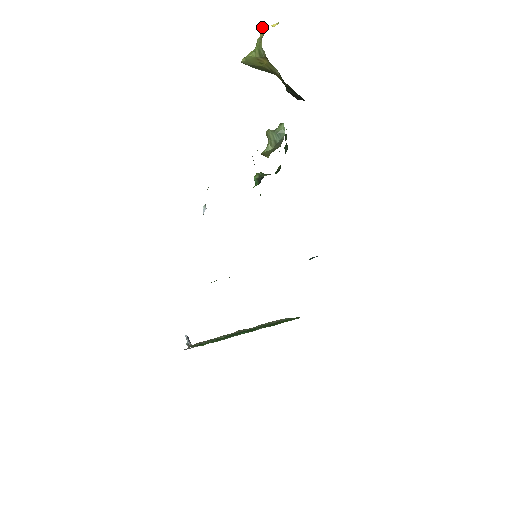
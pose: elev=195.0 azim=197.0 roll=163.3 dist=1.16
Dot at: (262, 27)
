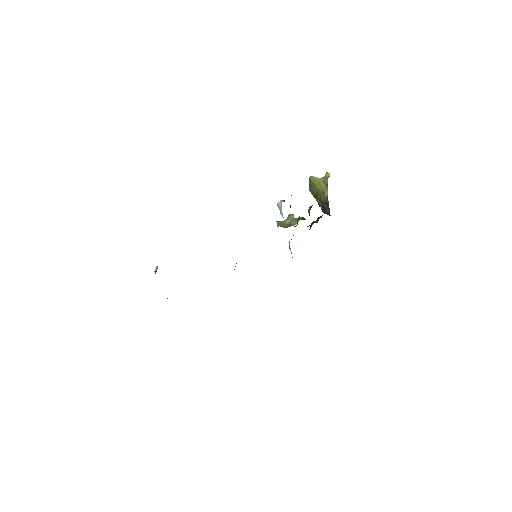
Dot at: (329, 175)
